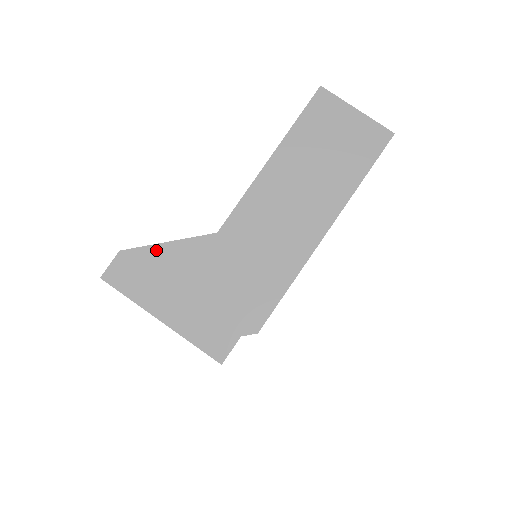
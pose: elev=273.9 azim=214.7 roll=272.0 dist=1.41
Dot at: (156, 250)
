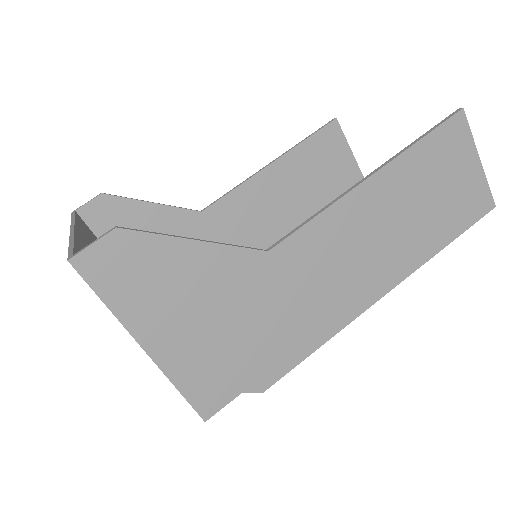
Dot at: (175, 246)
